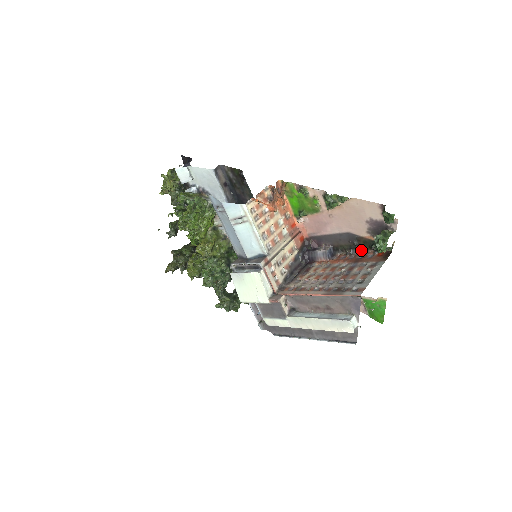
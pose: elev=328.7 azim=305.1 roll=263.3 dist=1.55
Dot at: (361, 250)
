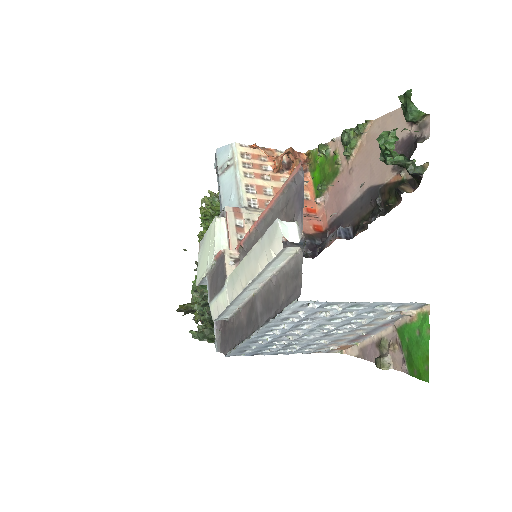
Dot at: (386, 211)
